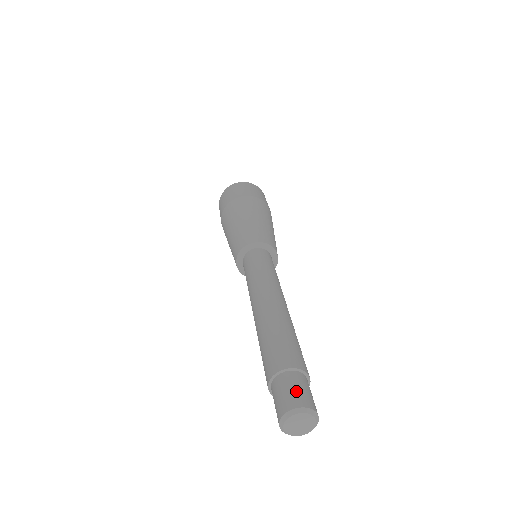
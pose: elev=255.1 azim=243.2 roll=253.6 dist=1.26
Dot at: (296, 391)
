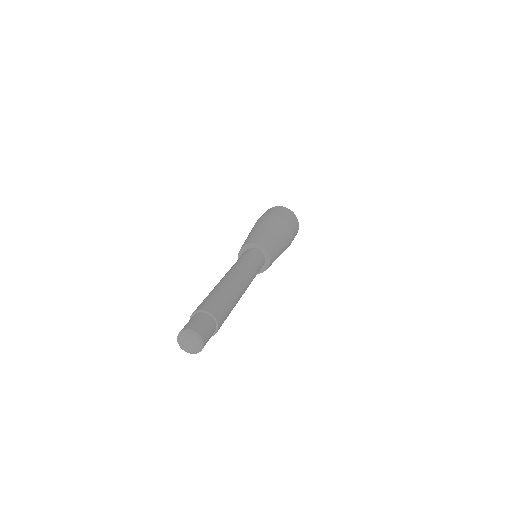
Dot at: (188, 323)
